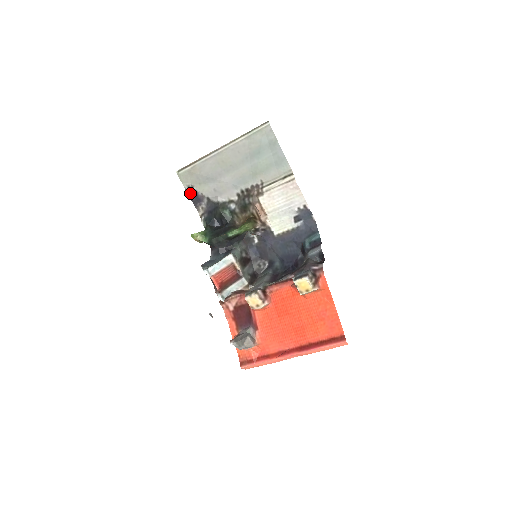
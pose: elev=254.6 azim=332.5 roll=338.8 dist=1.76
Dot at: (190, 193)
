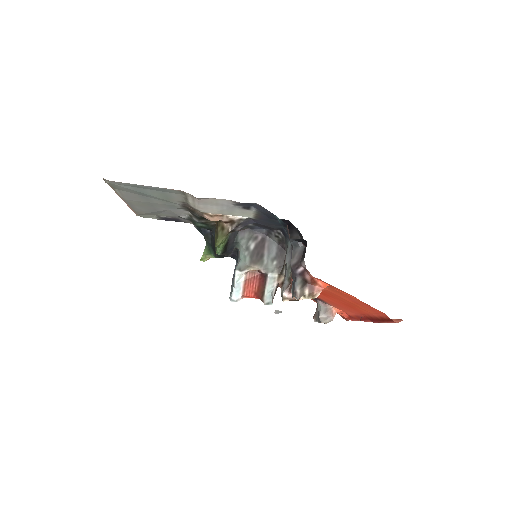
Dot at: (165, 220)
